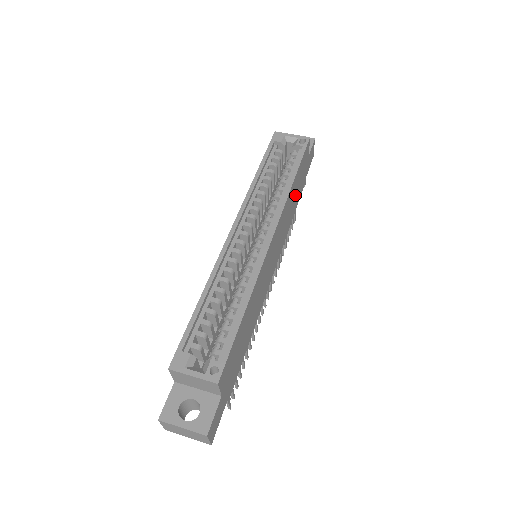
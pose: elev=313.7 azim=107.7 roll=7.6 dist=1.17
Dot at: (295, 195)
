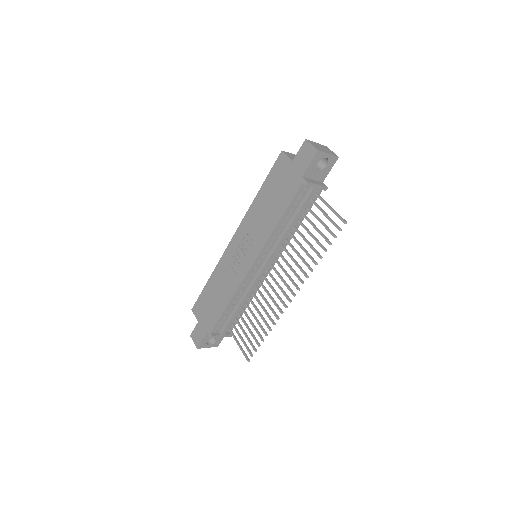
Dot at: occluded
